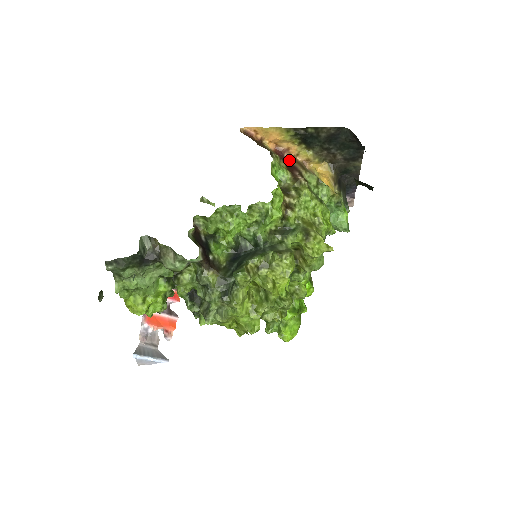
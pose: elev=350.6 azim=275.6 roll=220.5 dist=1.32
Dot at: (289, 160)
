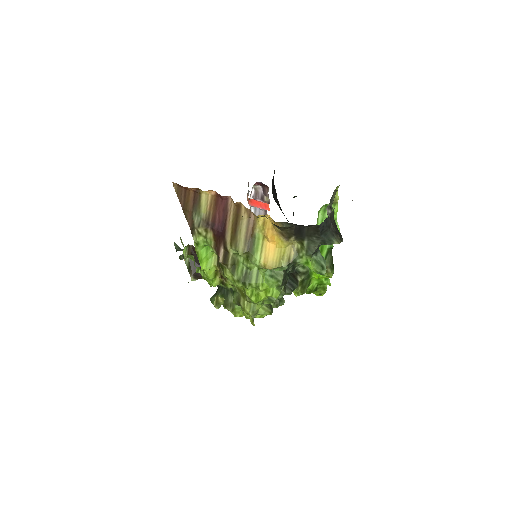
Dot at: (228, 212)
